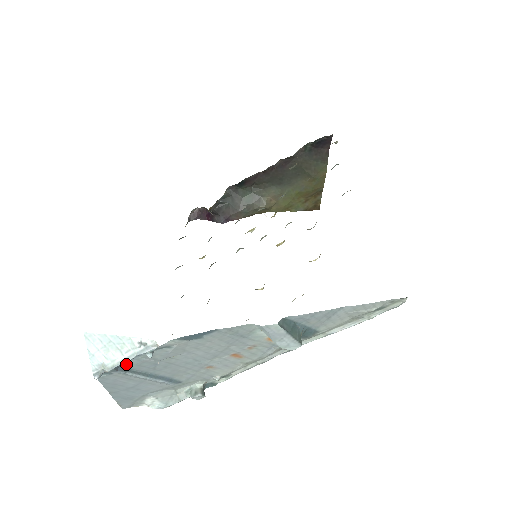
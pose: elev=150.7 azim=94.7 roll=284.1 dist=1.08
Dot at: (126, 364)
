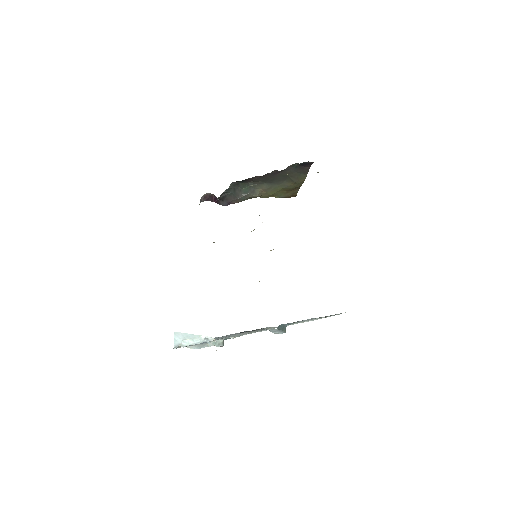
Dot at: occluded
